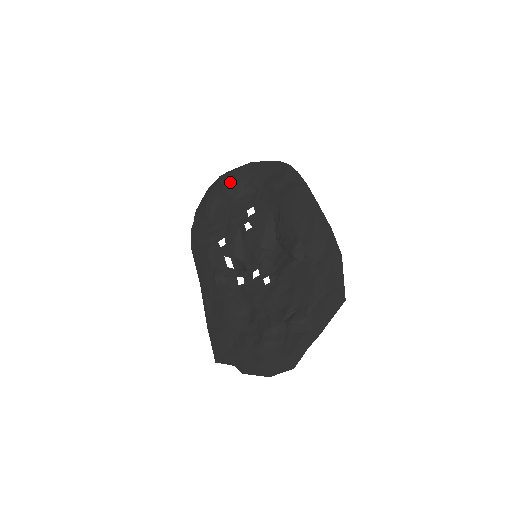
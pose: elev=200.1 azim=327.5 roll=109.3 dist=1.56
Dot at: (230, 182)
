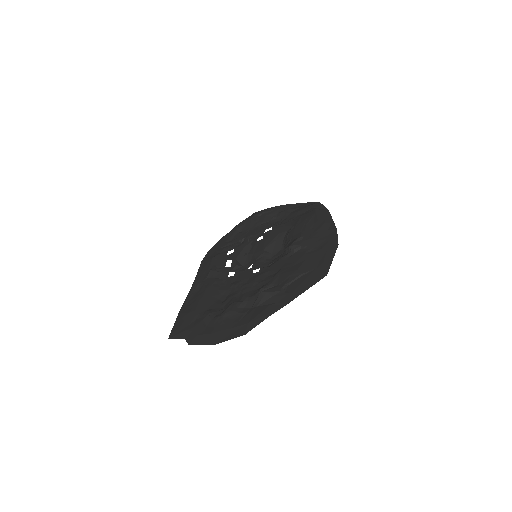
Dot at: (261, 213)
